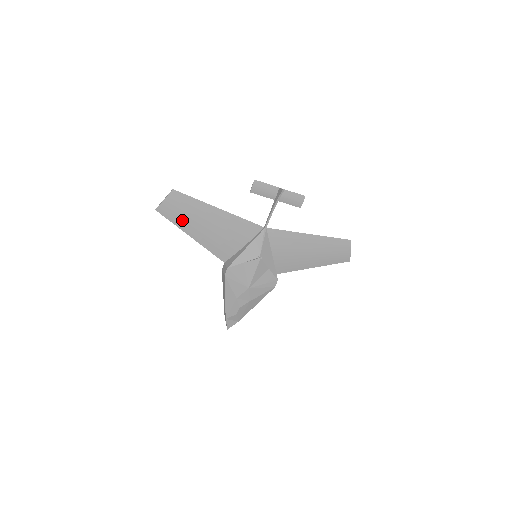
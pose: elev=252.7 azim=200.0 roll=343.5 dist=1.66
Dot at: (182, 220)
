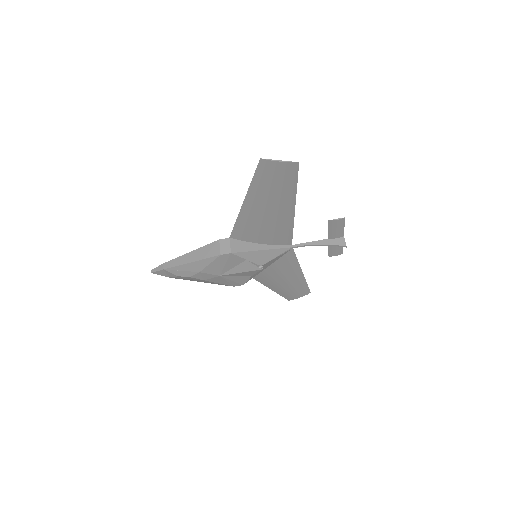
Dot at: (262, 187)
